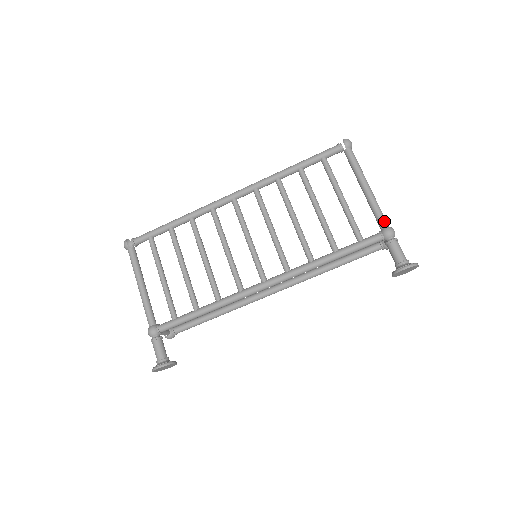
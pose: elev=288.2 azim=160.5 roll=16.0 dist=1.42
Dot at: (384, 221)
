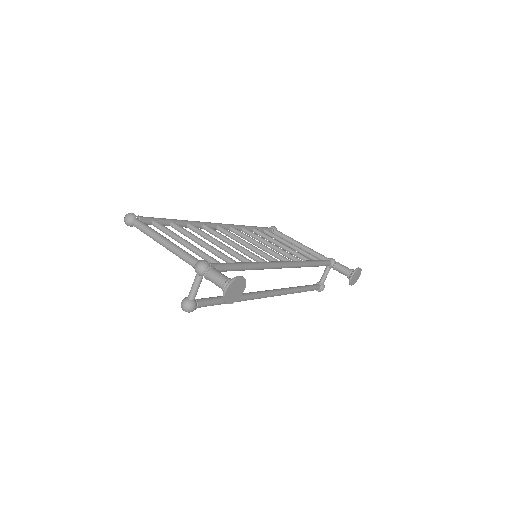
Dot at: occluded
